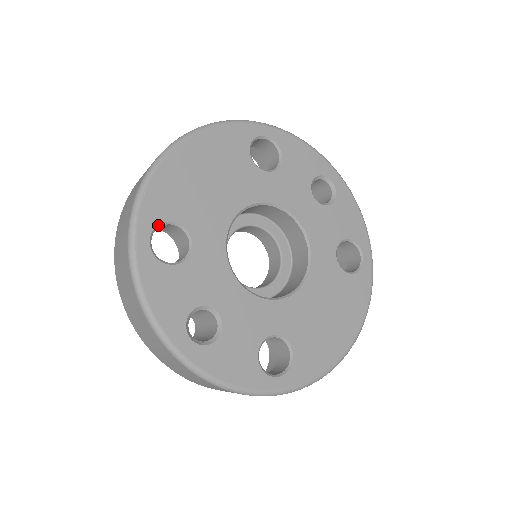
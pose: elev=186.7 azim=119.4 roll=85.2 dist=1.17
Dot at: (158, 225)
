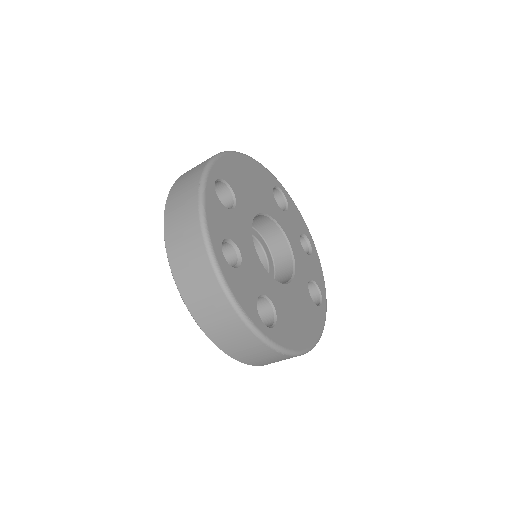
Dot at: (221, 179)
